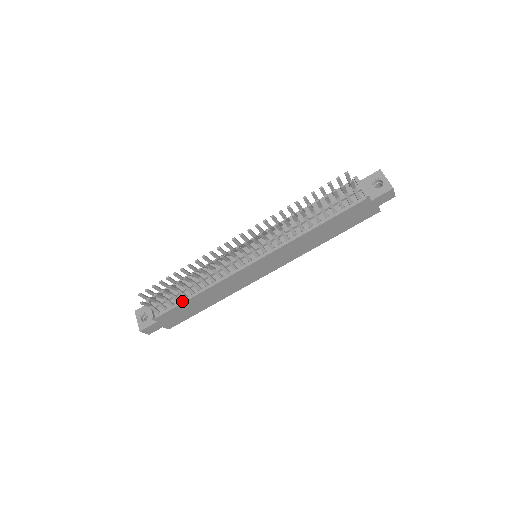
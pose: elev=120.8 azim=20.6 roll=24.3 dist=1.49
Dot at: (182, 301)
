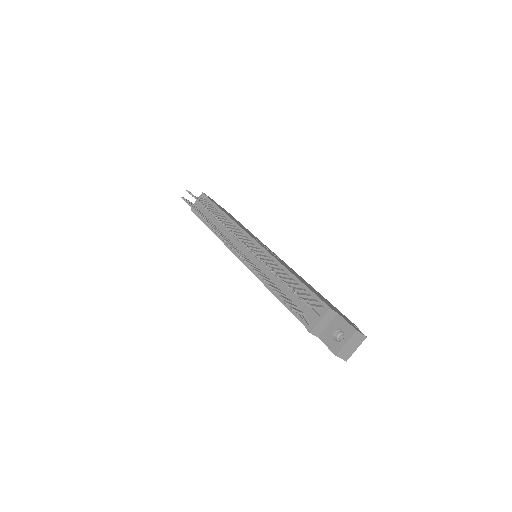
Dot at: (206, 223)
